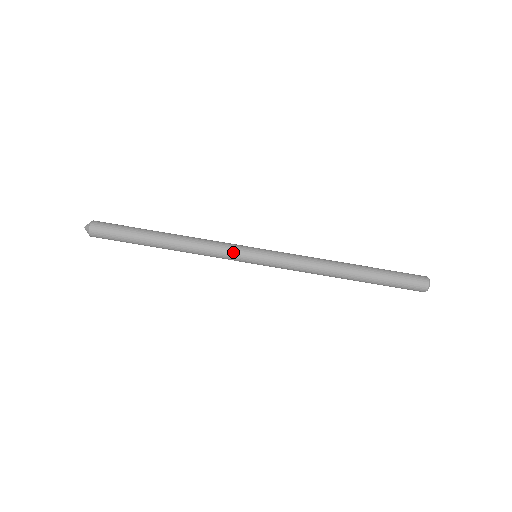
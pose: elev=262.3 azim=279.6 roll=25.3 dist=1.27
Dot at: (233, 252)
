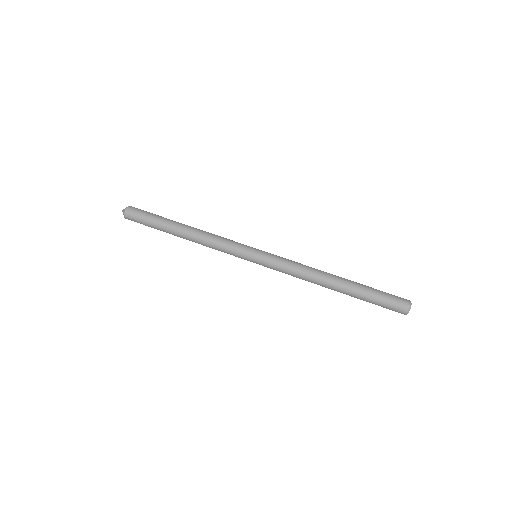
Dot at: (236, 249)
